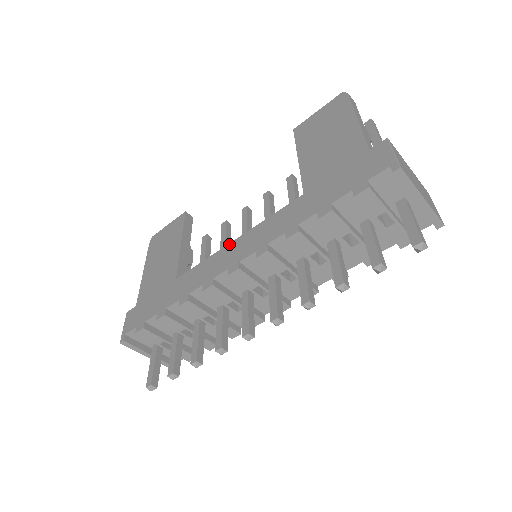
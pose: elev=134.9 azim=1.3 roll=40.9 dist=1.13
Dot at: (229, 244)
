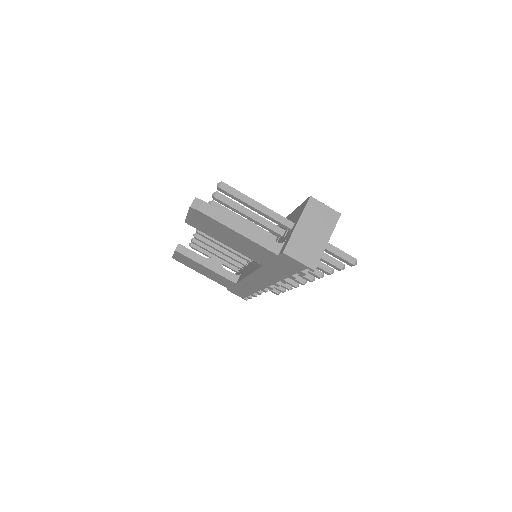
Dot at: (247, 277)
